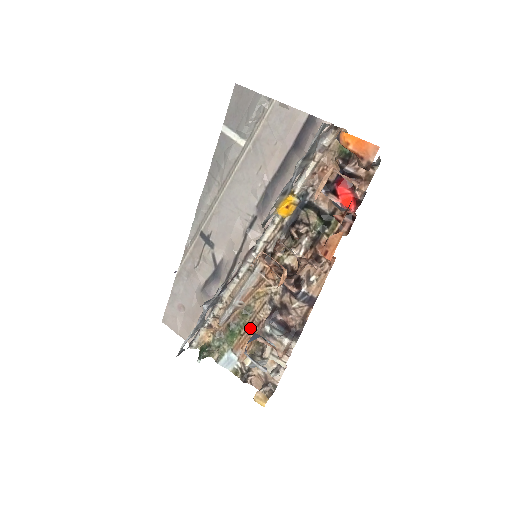
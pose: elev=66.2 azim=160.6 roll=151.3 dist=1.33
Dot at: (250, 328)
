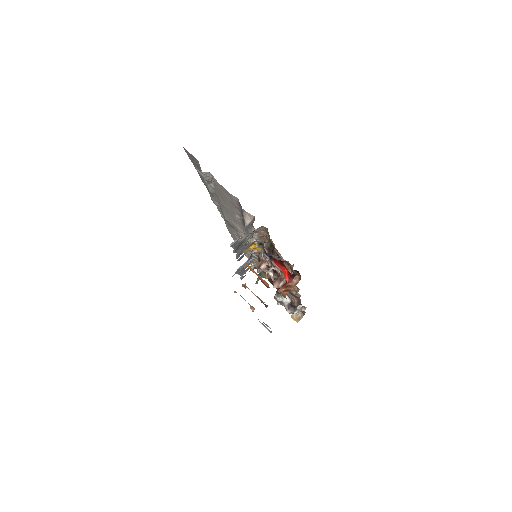
Dot at: occluded
